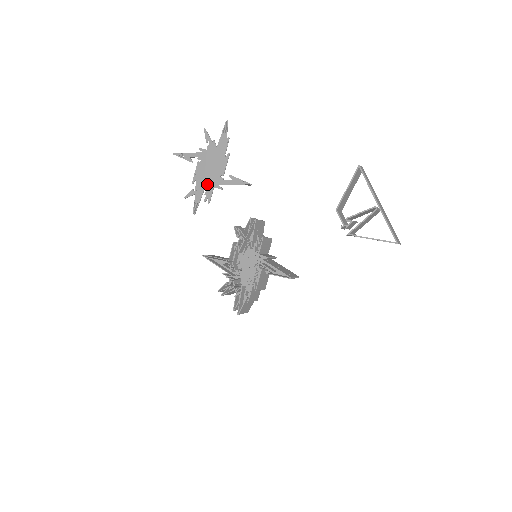
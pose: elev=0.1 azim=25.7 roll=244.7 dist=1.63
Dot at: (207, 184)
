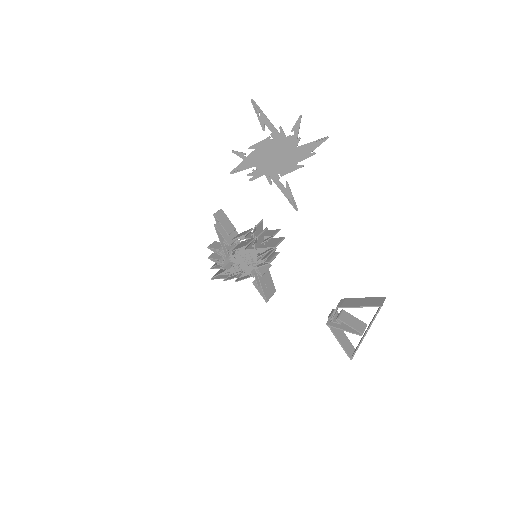
Dot at: (261, 165)
